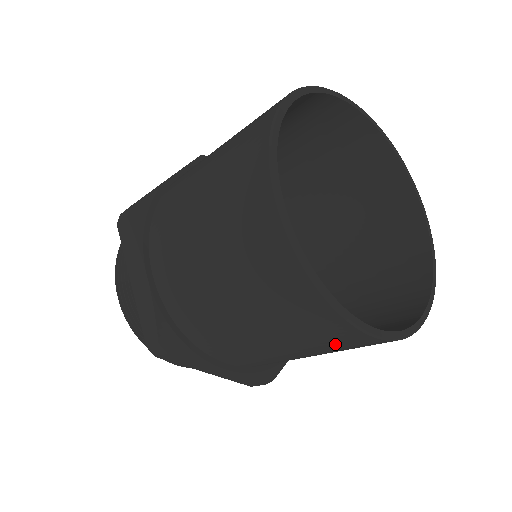
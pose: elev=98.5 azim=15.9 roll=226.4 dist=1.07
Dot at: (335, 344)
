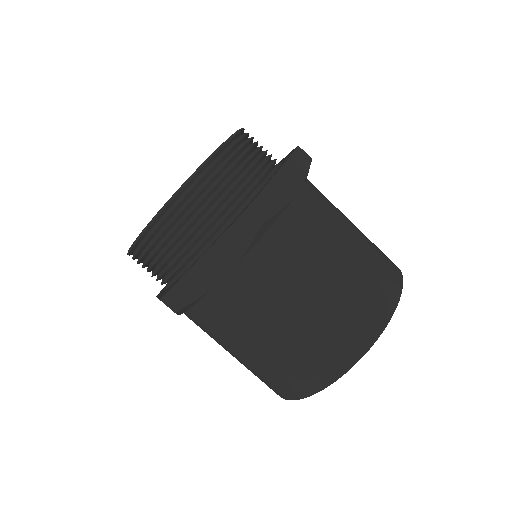
Dot at: occluded
